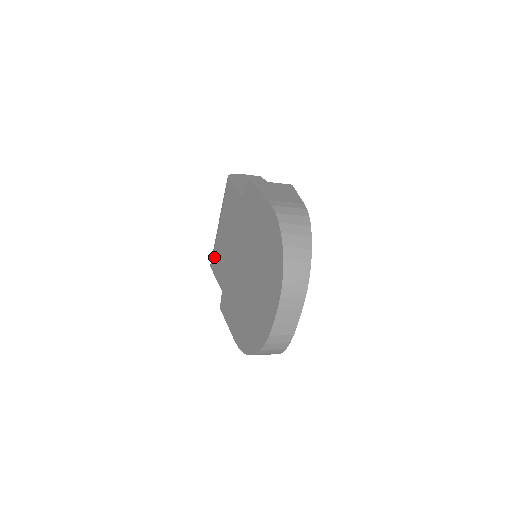
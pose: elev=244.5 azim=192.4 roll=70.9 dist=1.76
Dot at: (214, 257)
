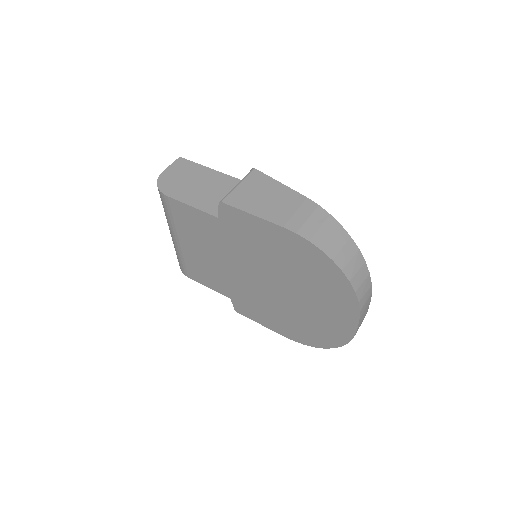
Dot at: (190, 269)
